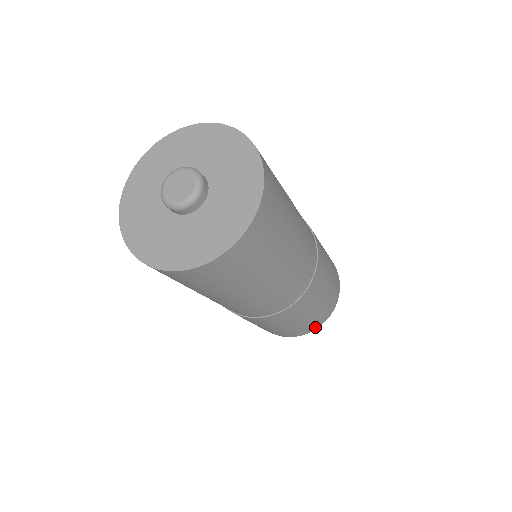
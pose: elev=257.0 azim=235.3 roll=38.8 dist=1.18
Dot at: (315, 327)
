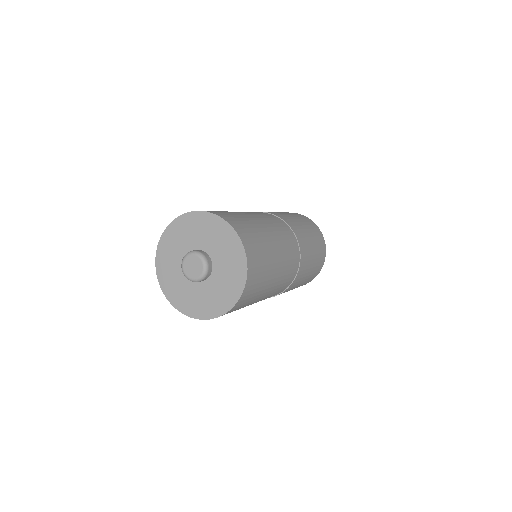
Dot at: (312, 279)
